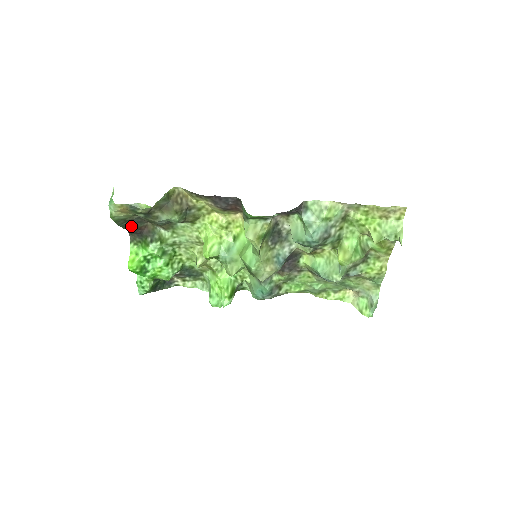
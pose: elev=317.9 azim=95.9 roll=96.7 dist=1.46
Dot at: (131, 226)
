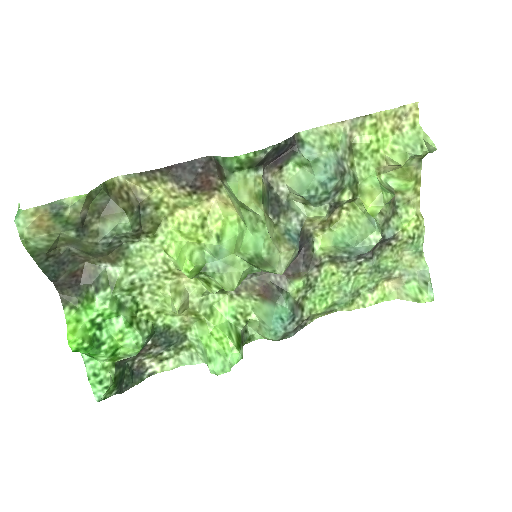
Dot at: (59, 271)
